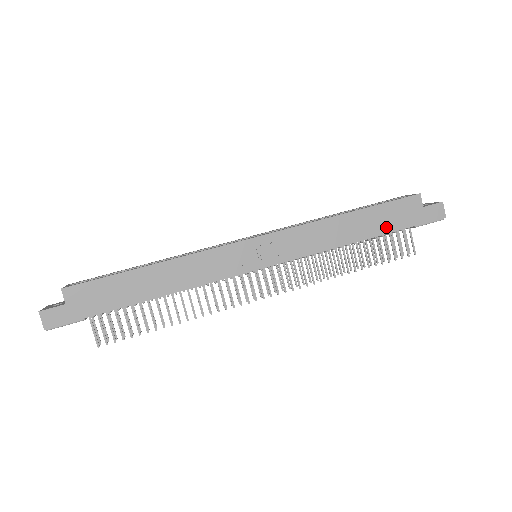
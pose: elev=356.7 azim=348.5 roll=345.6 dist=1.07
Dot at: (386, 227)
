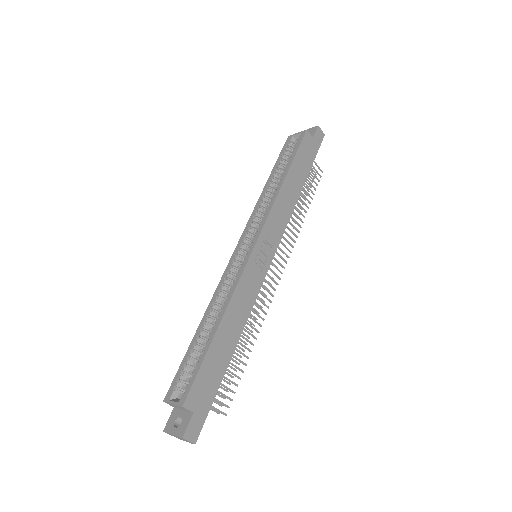
Dot at: (306, 169)
